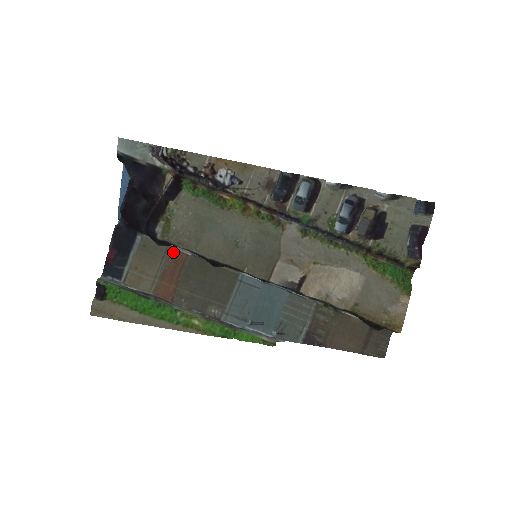
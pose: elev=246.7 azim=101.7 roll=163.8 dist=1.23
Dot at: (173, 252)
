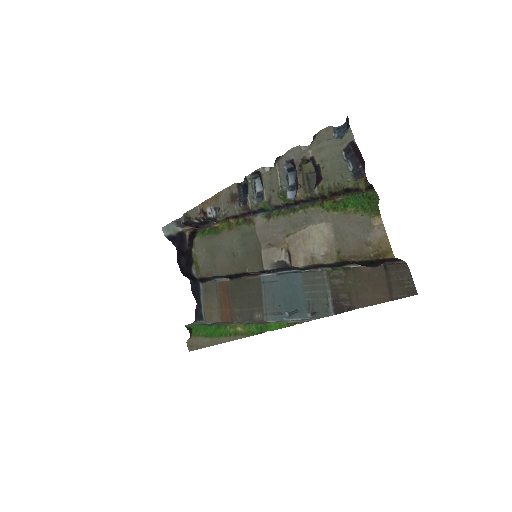
Dot at: (220, 284)
